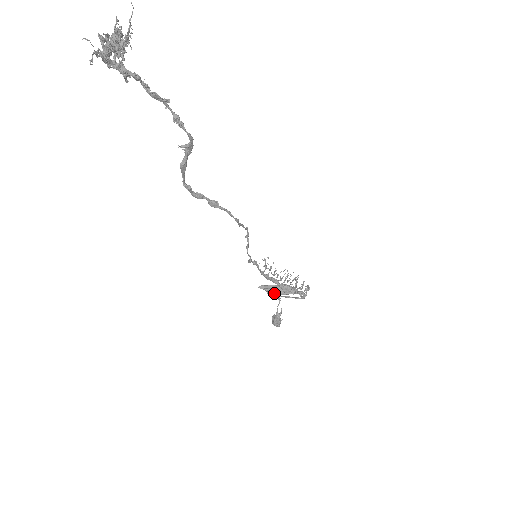
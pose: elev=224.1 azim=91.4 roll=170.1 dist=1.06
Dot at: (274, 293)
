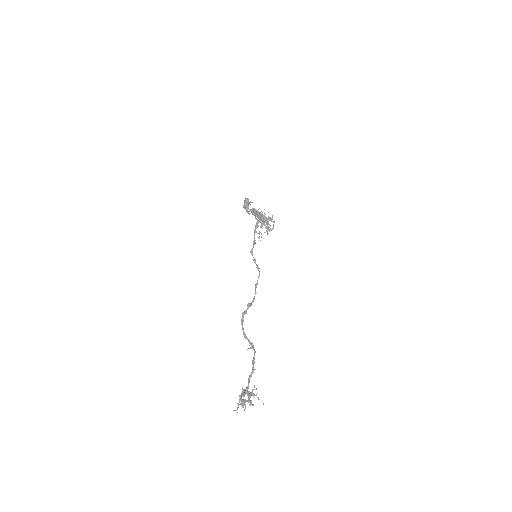
Dot at: (255, 216)
